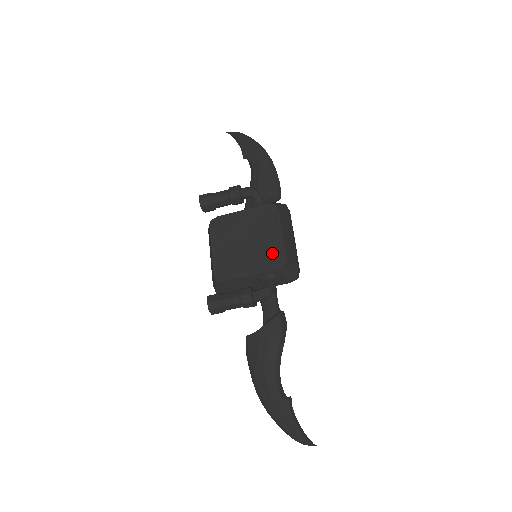
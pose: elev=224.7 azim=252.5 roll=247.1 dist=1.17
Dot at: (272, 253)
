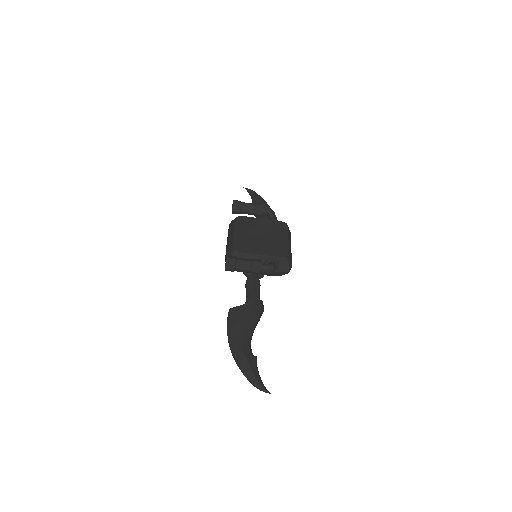
Dot at: (279, 247)
